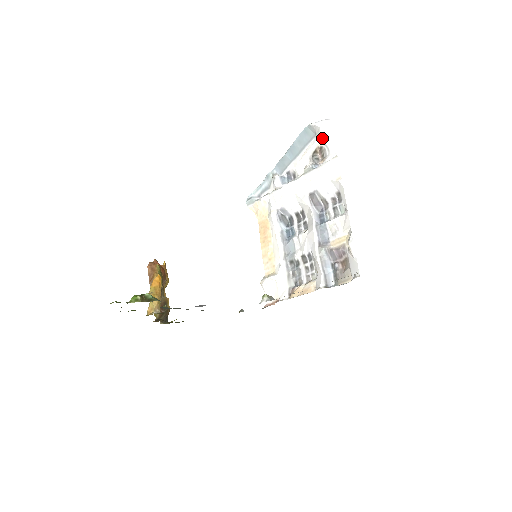
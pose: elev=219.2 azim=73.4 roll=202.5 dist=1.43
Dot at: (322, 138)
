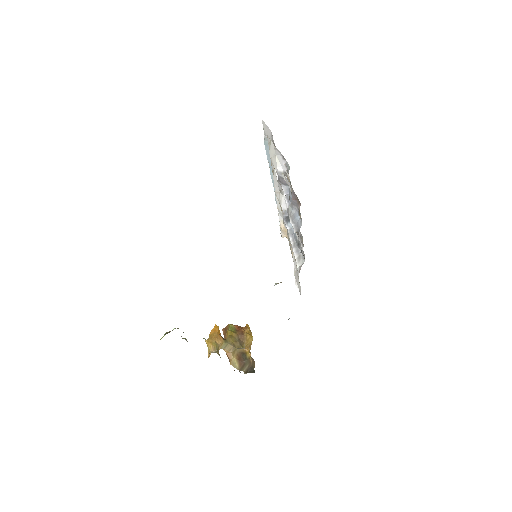
Dot at: (269, 137)
